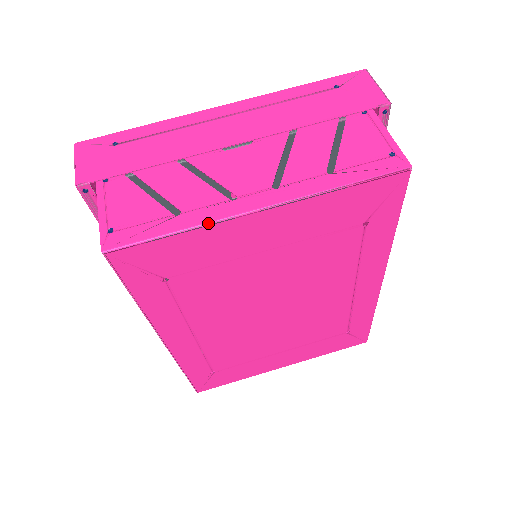
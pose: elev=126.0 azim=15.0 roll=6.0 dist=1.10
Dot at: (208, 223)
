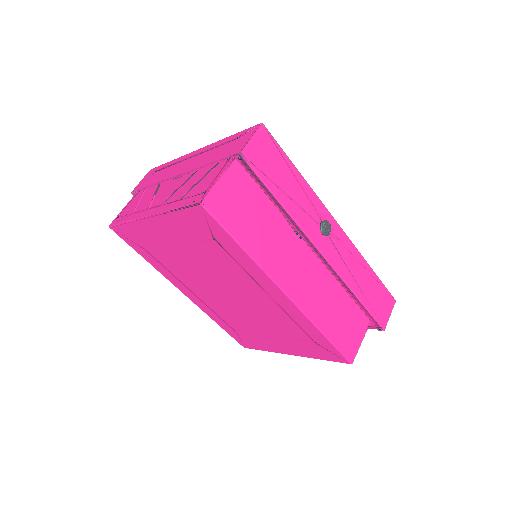
Dot at: (133, 220)
